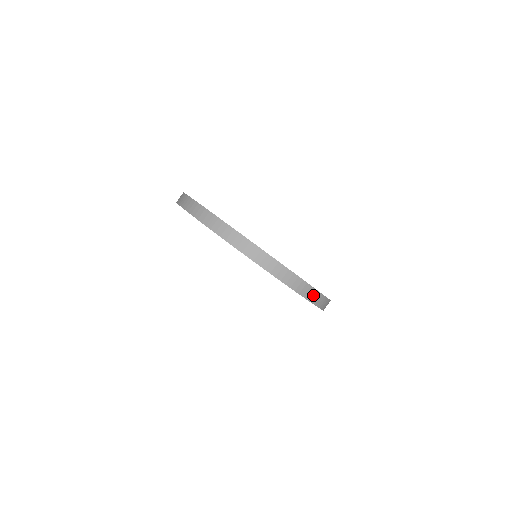
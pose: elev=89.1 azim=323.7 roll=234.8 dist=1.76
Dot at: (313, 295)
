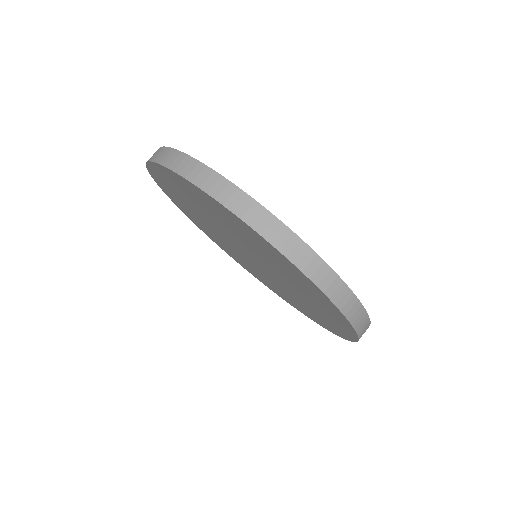
Dot at: (364, 328)
